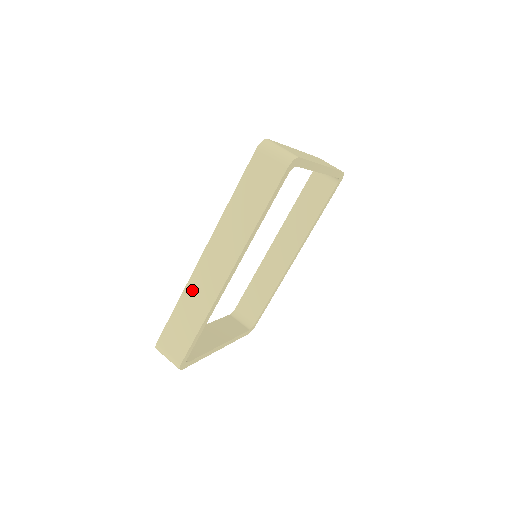
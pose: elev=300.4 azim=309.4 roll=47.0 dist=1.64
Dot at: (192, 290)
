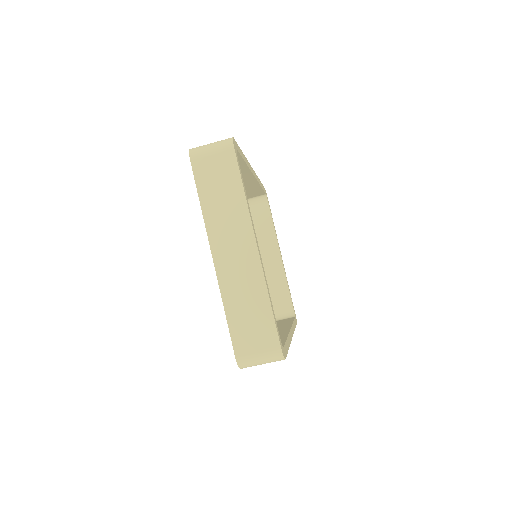
Dot at: occluded
